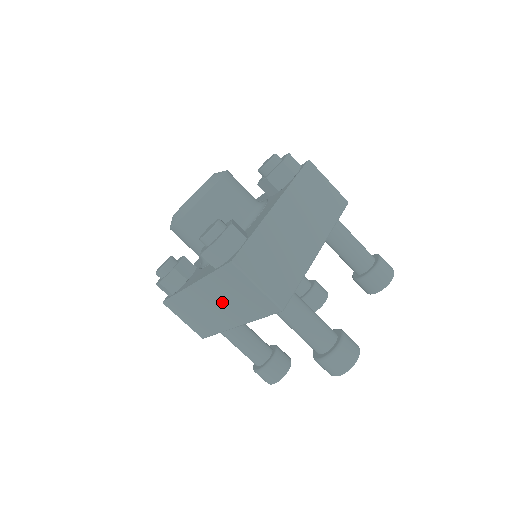
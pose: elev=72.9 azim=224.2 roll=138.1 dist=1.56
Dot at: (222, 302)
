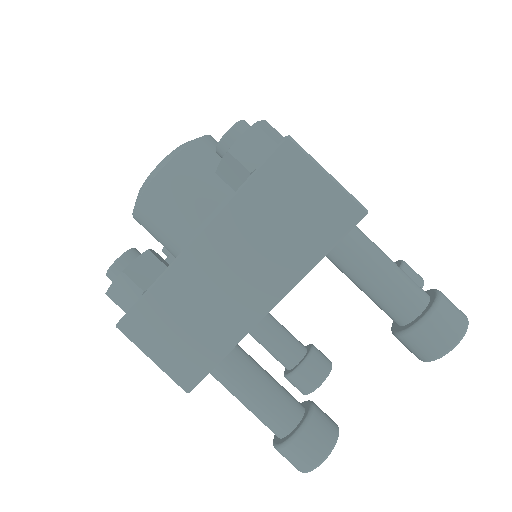
Dot at: (252, 251)
